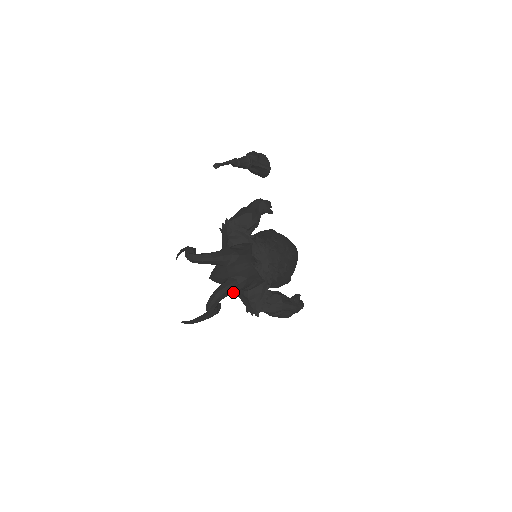
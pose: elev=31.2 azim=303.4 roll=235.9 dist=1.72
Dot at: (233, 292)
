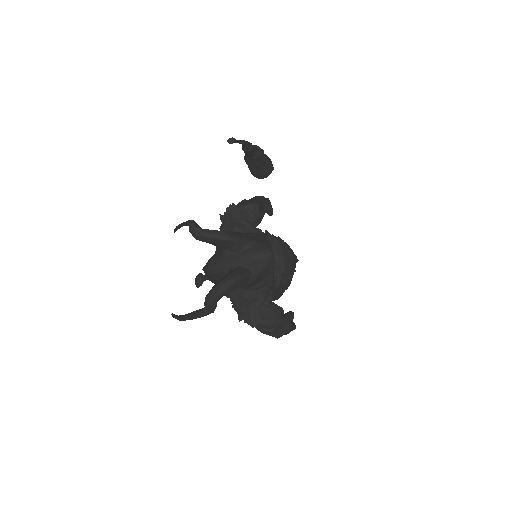
Dot at: (243, 285)
